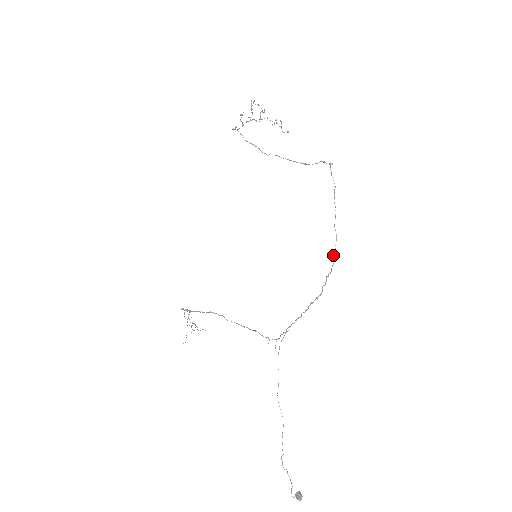
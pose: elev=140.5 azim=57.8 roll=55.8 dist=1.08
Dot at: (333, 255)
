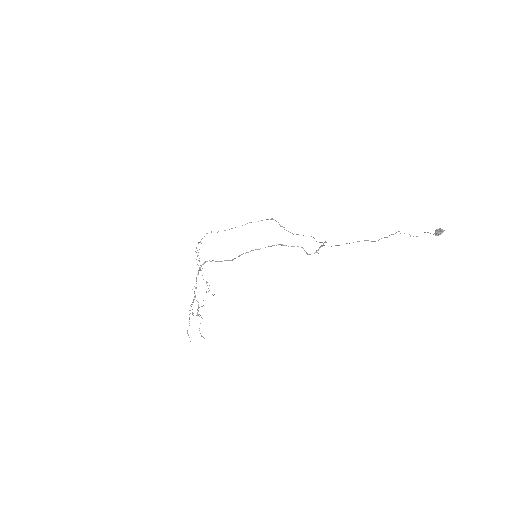
Dot at: (316, 241)
